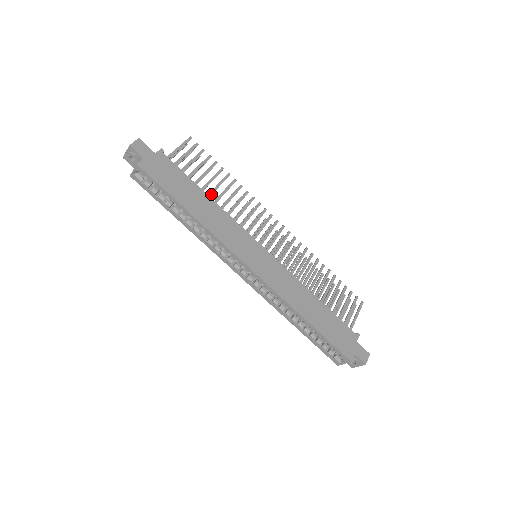
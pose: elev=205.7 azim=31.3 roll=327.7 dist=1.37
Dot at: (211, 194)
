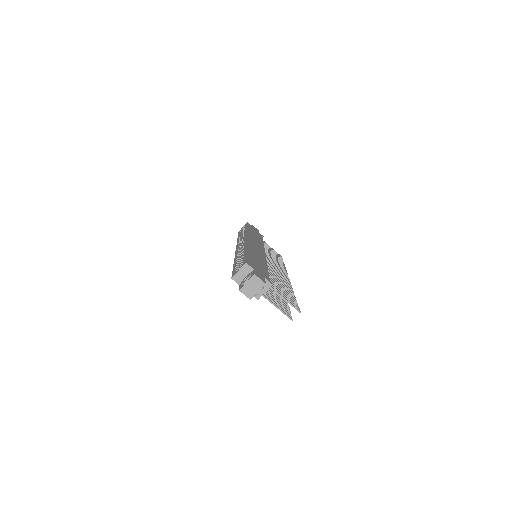
Dot at: (265, 248)
